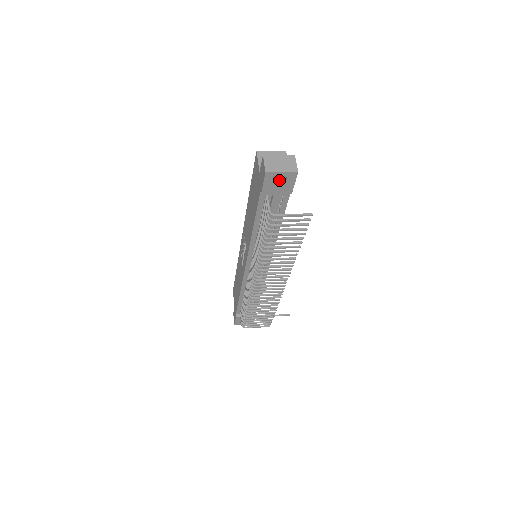
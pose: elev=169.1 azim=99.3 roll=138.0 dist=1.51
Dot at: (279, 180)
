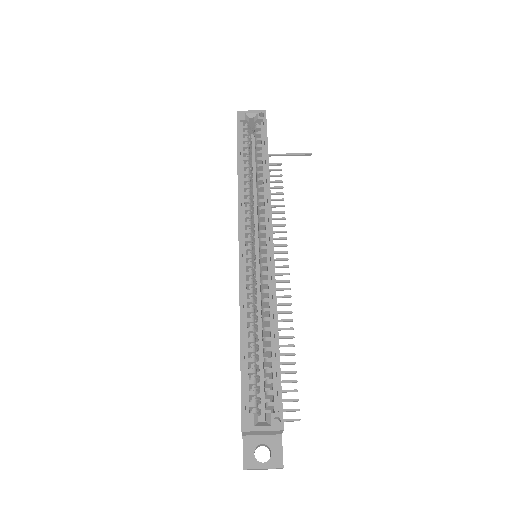
Dot at: occluded
